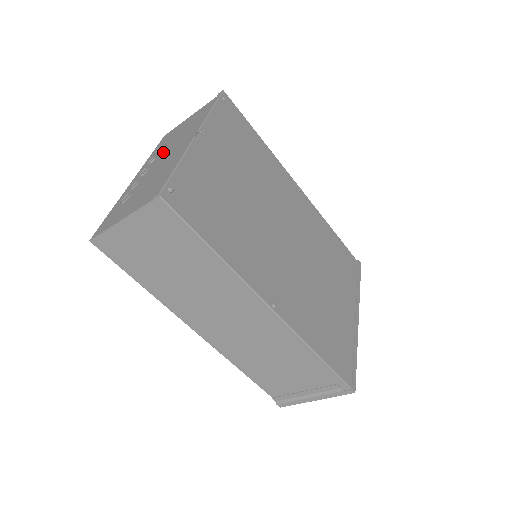
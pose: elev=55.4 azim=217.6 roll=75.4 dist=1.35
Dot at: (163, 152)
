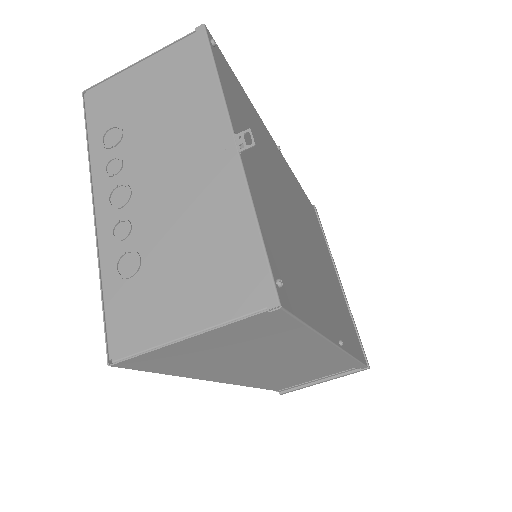
Dot at: (140, 153)
